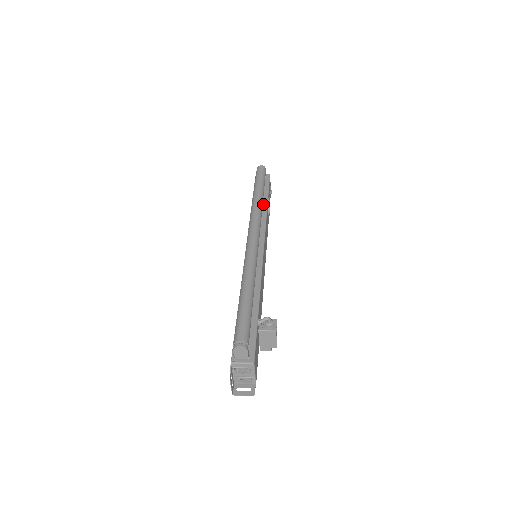
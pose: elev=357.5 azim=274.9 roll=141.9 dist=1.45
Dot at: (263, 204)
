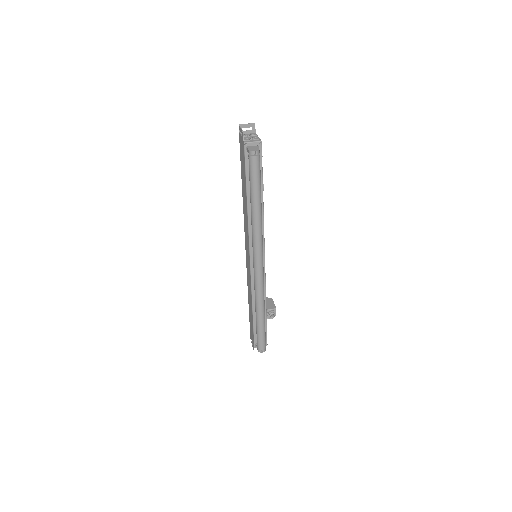
Dot at: occluded
